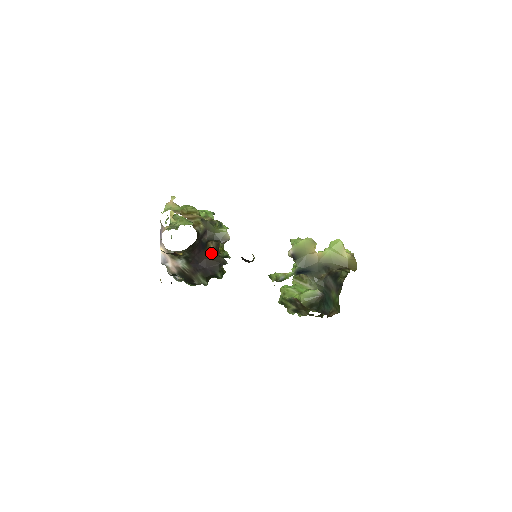
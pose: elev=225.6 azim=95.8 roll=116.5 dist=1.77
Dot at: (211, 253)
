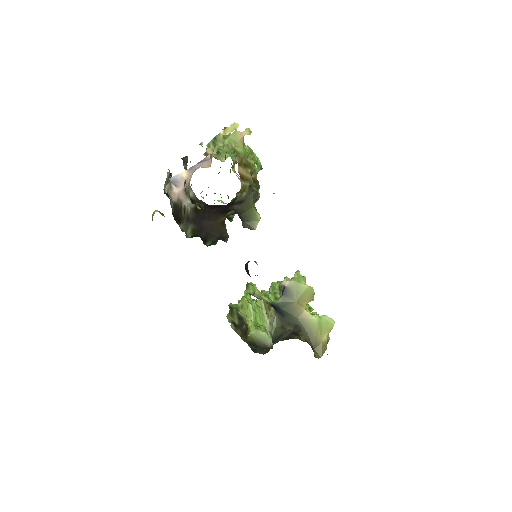
Dot at: (224, 220)
